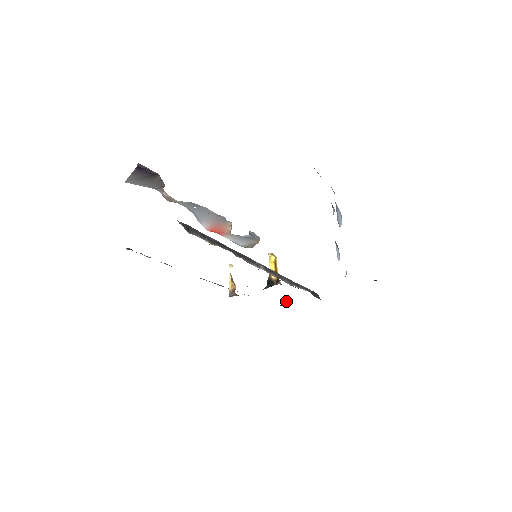
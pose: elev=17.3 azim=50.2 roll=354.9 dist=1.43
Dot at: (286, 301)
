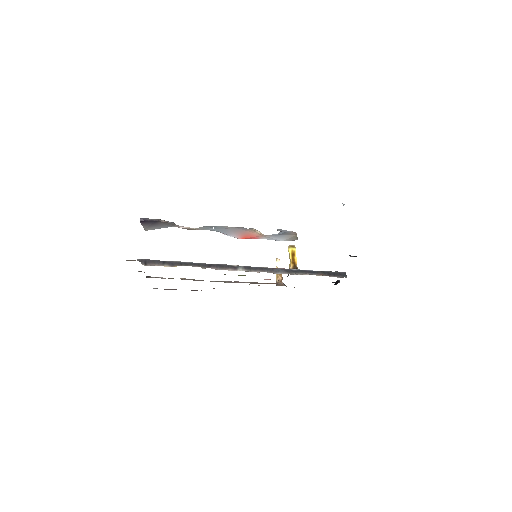
Dot at: (339, 280)
